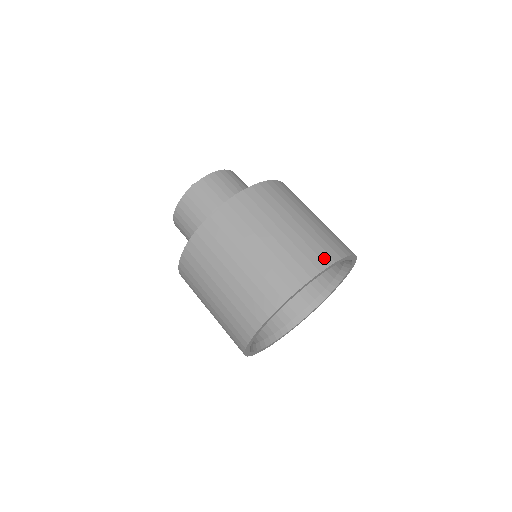
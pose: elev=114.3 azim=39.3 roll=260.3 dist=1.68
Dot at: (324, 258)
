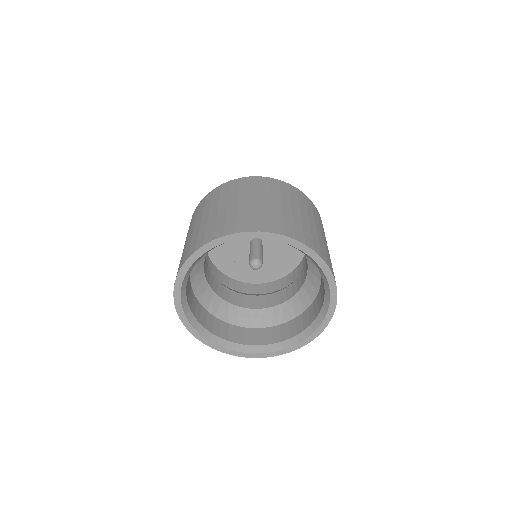
Dot at: (323, 255)
